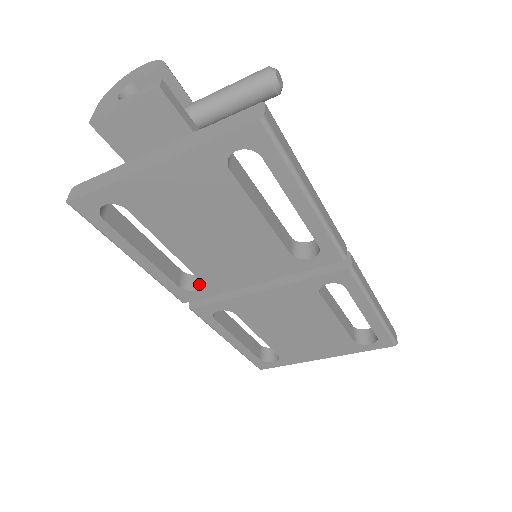
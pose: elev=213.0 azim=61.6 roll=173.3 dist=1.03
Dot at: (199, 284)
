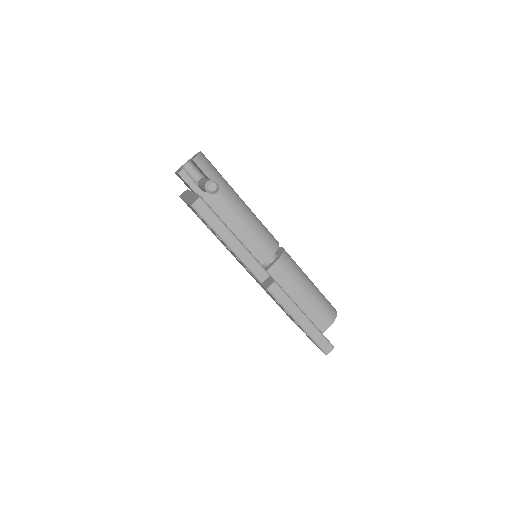
Dot at: occluded
